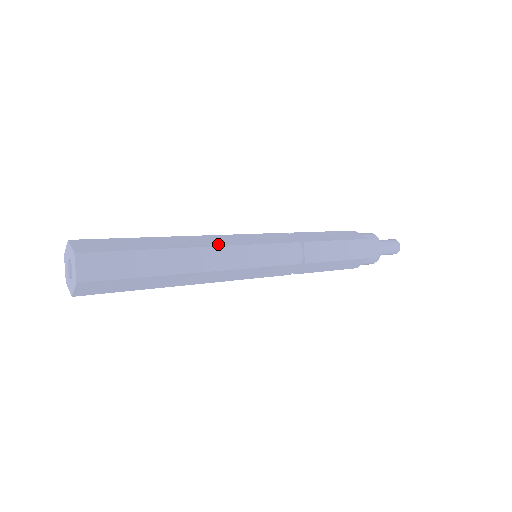
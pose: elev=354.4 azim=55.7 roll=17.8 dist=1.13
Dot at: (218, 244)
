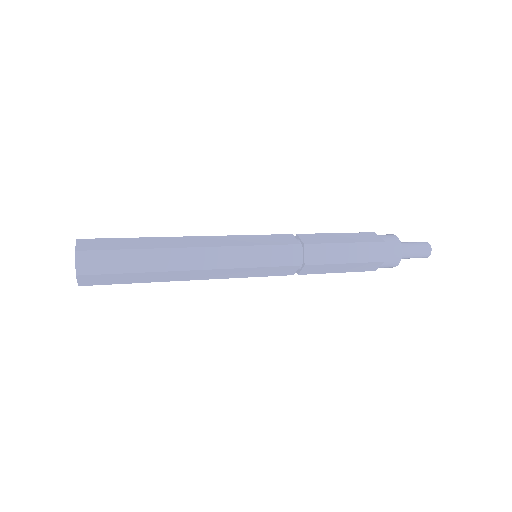
Dot at: (206, 237)
